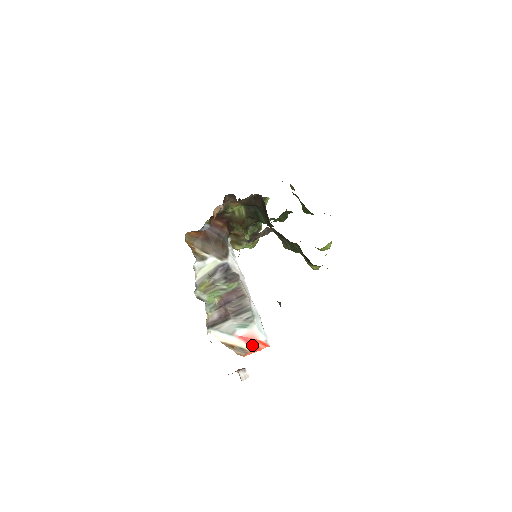
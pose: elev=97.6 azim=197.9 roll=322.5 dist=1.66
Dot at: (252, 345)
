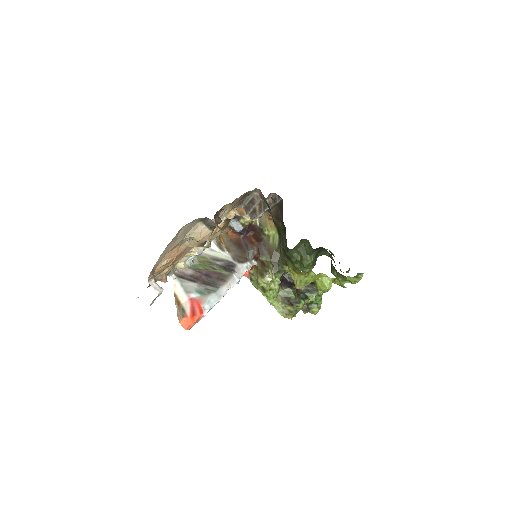
Dot at: (193, 310)
